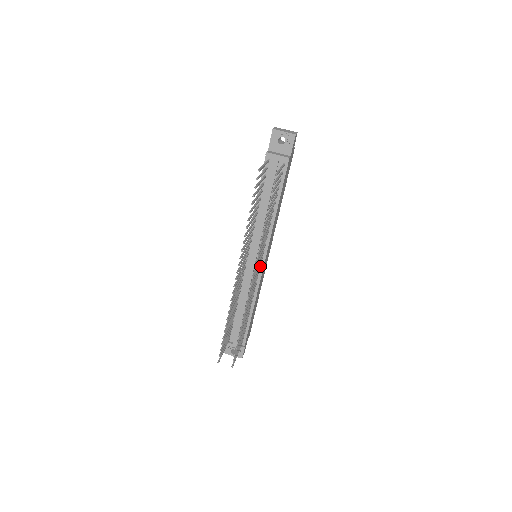
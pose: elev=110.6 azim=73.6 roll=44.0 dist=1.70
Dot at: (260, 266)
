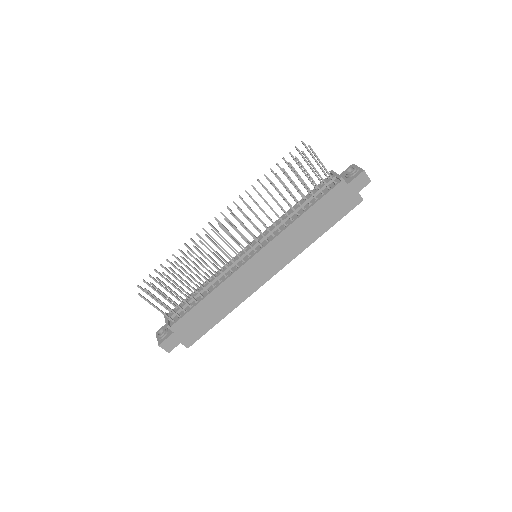
Dot at: occluded
